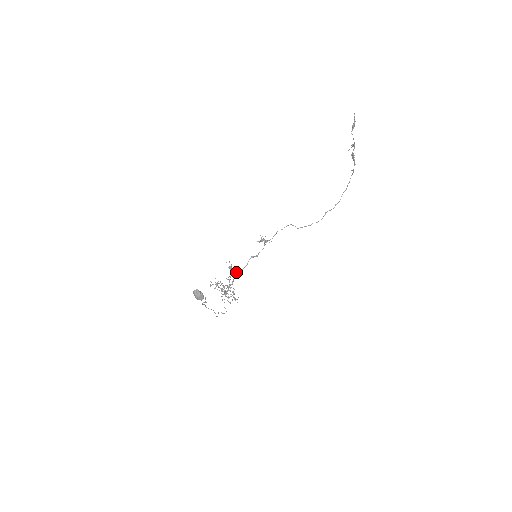
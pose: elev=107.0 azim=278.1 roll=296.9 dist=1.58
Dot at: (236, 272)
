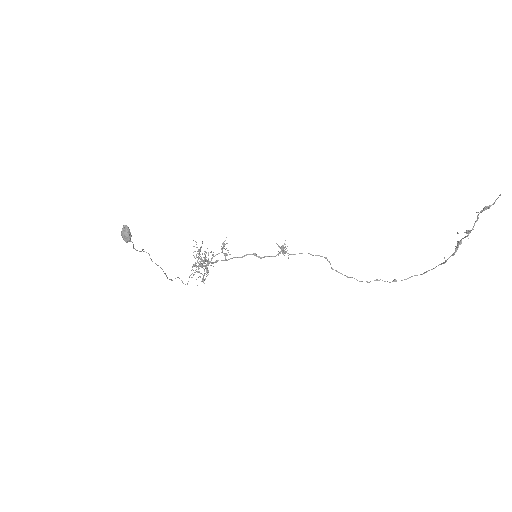
Dot at: (226, 254)
